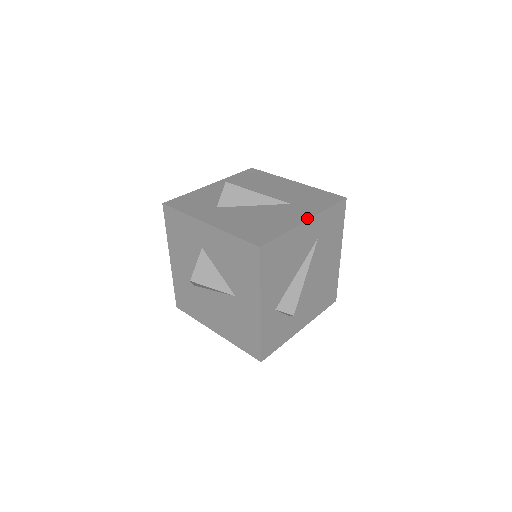
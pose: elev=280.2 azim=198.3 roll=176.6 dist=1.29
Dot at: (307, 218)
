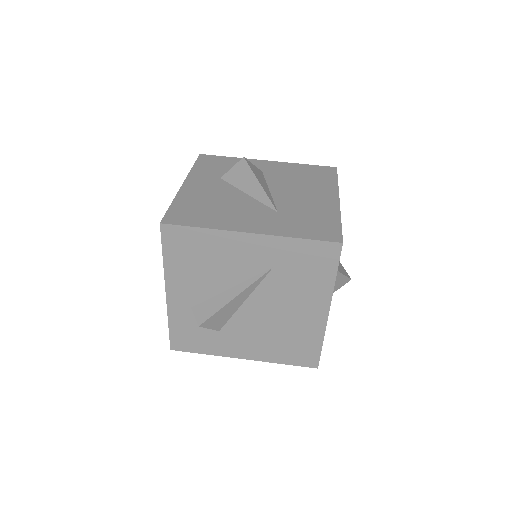
Dot at: (253, 231)
